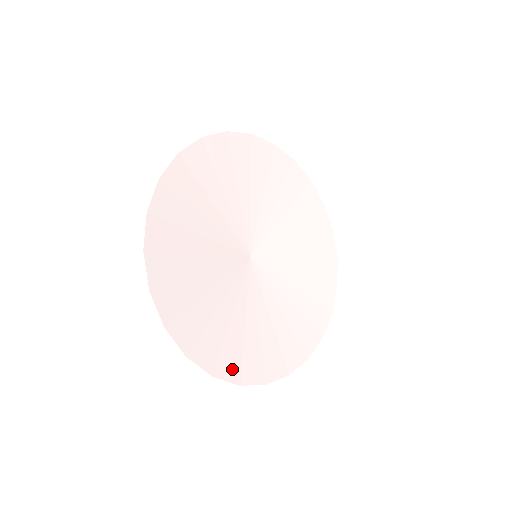
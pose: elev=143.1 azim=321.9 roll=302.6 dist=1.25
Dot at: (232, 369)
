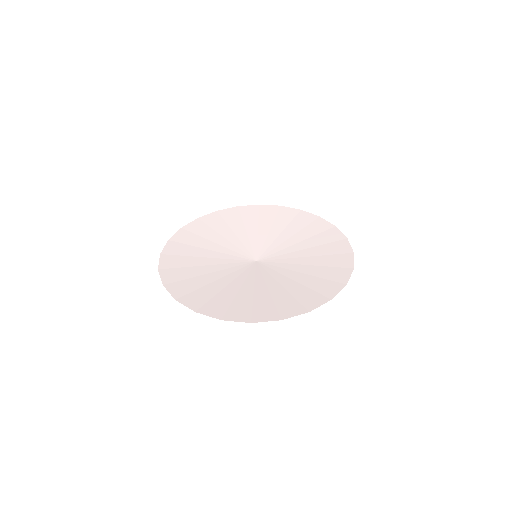
Dot at: (179, 291)
